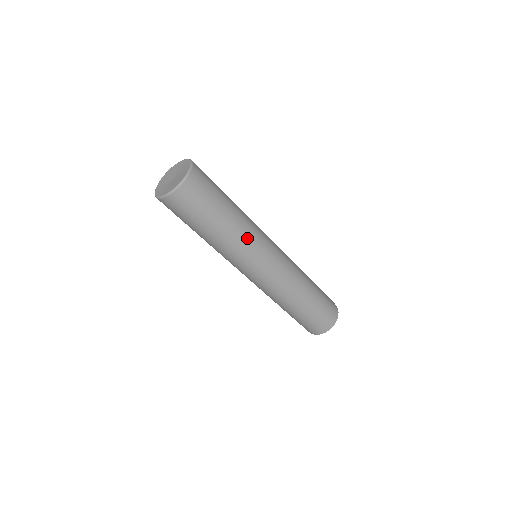
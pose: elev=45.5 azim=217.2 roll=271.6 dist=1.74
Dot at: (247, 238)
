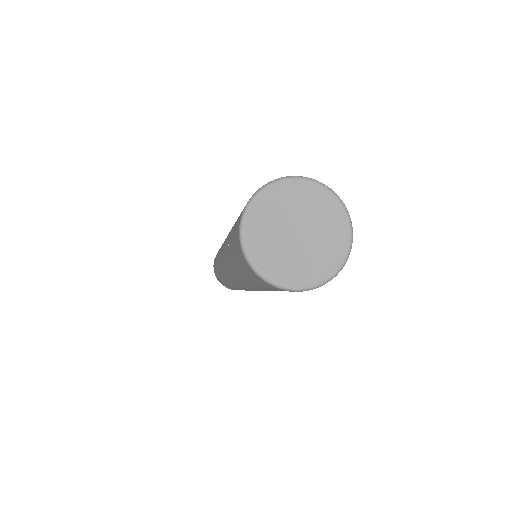
Dot at: occluded
